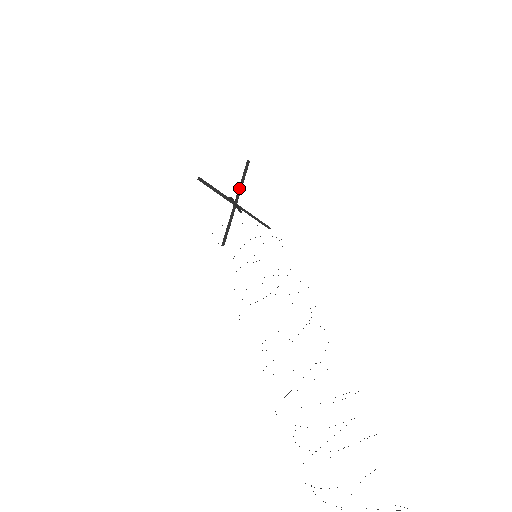
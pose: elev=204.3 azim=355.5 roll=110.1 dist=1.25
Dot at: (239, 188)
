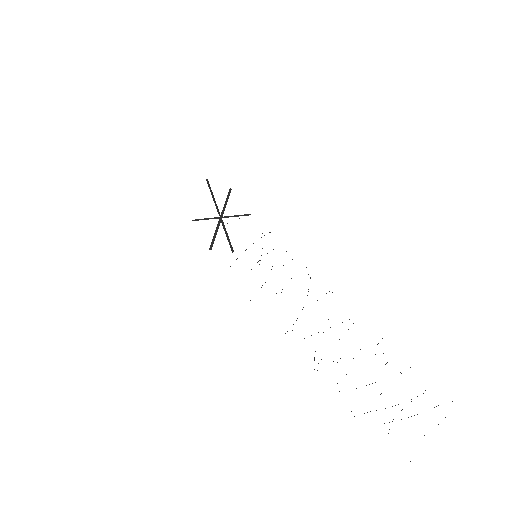
Dot at: (224, 206)
